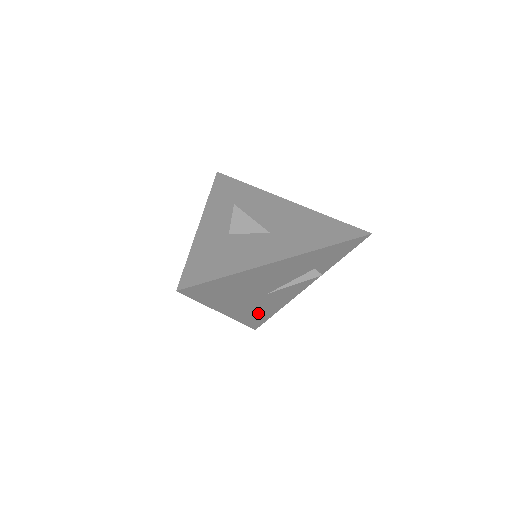
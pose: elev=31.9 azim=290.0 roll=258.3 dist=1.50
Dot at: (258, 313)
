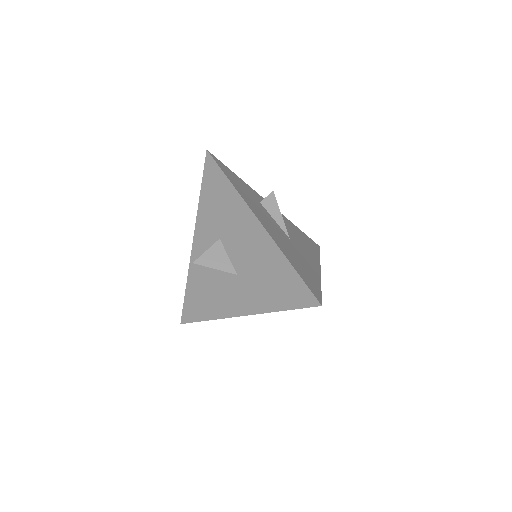
Dot at: occluded
